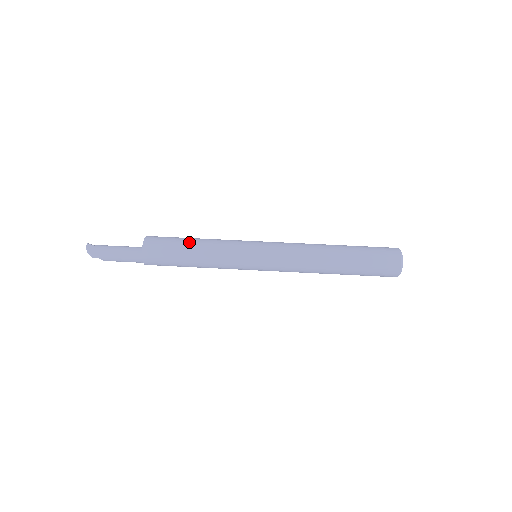
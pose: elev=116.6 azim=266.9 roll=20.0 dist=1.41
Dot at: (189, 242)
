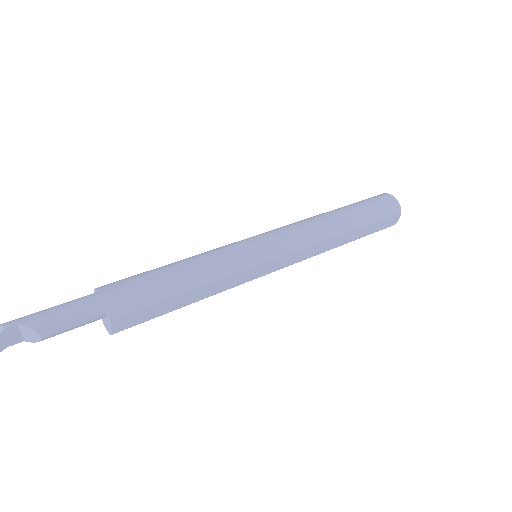
Dot at: occluded
